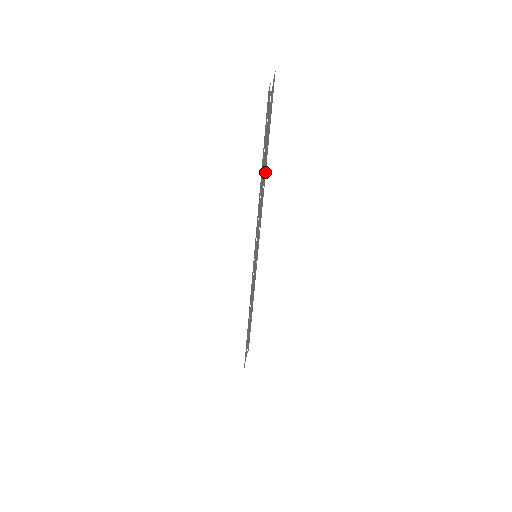
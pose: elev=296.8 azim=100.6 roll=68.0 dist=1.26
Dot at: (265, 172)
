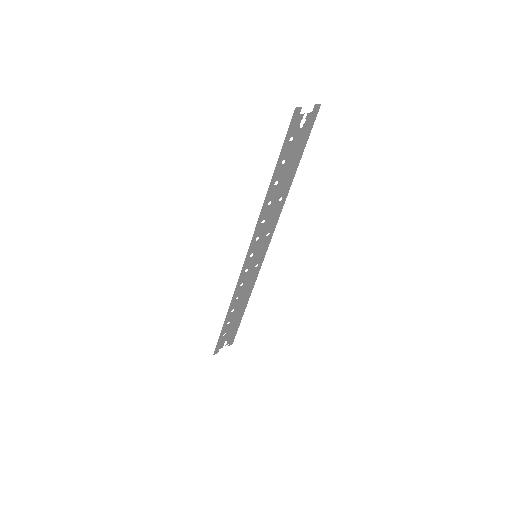
Dot at: (289, 187)
